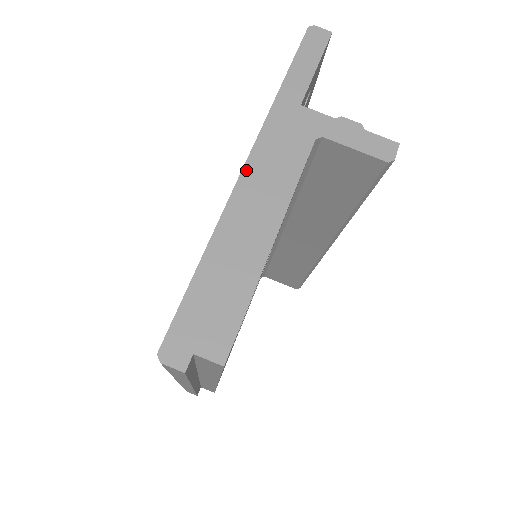
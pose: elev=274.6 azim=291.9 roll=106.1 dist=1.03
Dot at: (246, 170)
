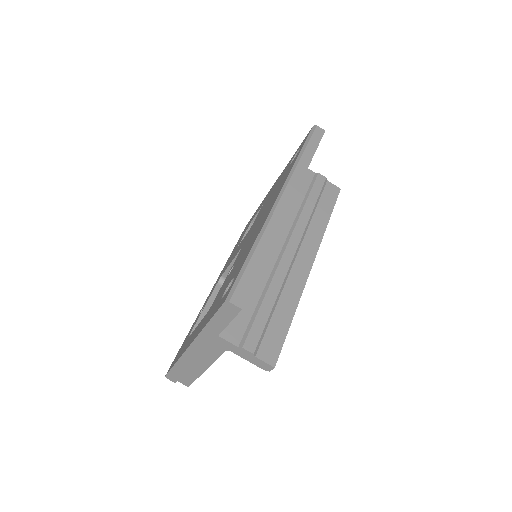
Dot at: (190, 348)
